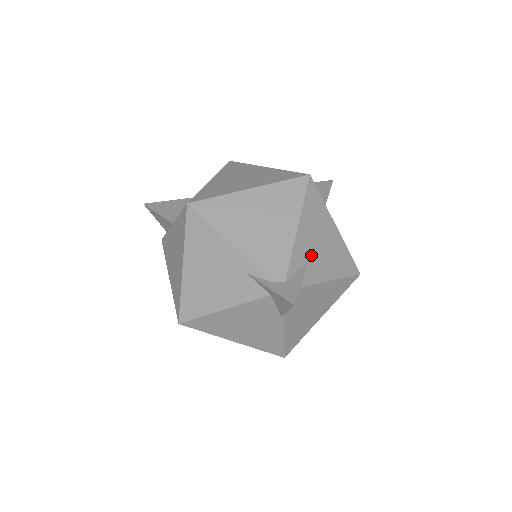
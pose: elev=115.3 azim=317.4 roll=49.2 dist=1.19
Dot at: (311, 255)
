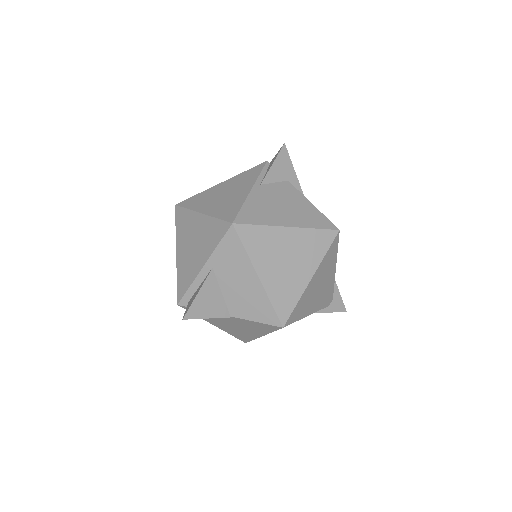
Dot at: occluded
